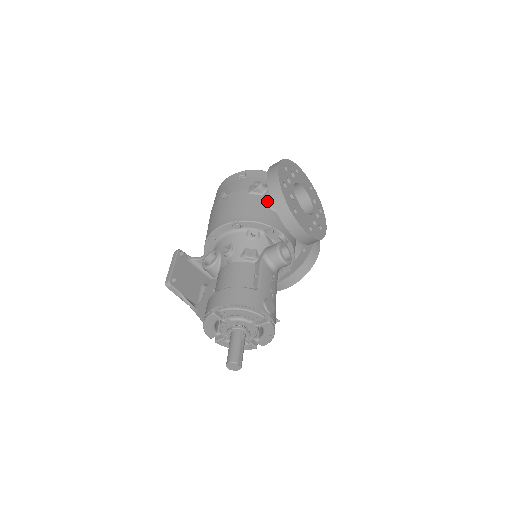
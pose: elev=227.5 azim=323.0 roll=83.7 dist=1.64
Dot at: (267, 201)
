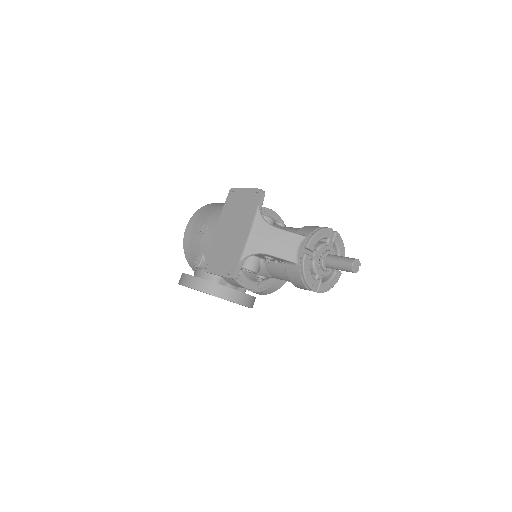
Dot at: occluded
